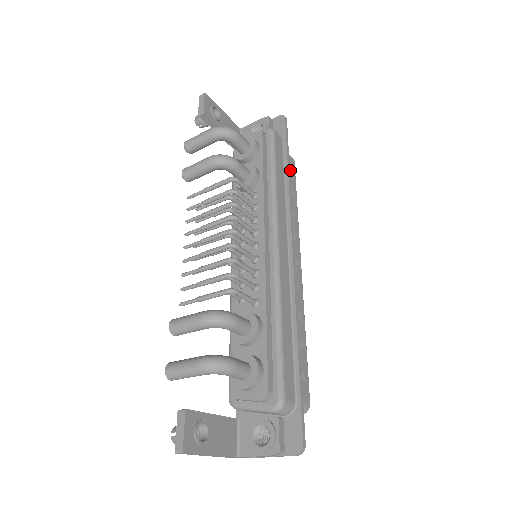
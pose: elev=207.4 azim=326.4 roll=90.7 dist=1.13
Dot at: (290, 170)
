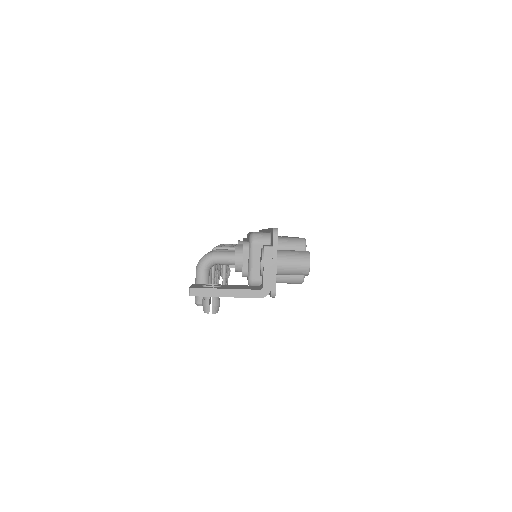
Dot at: occluded
